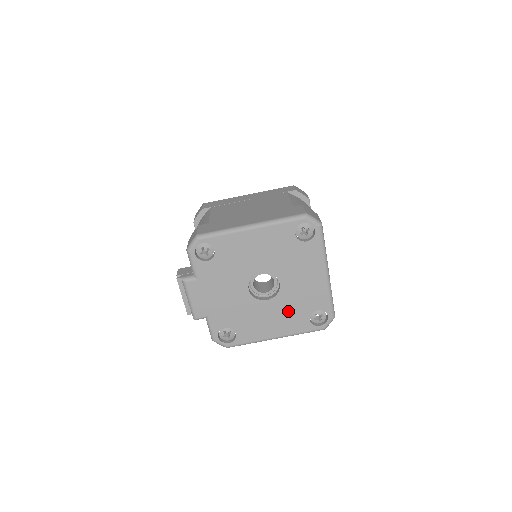
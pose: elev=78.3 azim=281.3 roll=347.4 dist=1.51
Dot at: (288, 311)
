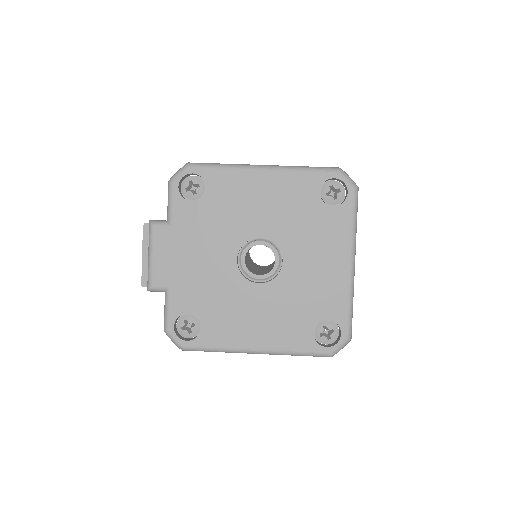
Dot at: (285, 309)
